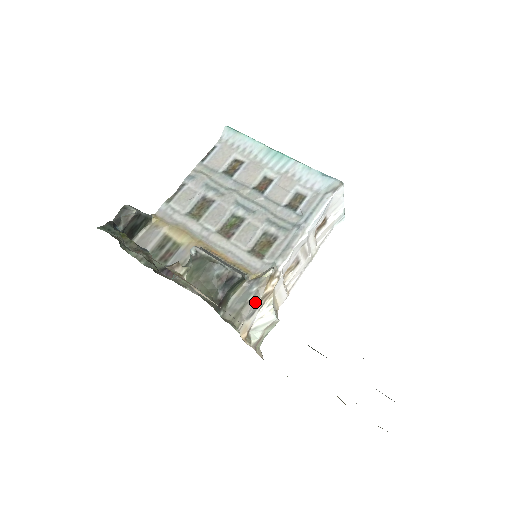
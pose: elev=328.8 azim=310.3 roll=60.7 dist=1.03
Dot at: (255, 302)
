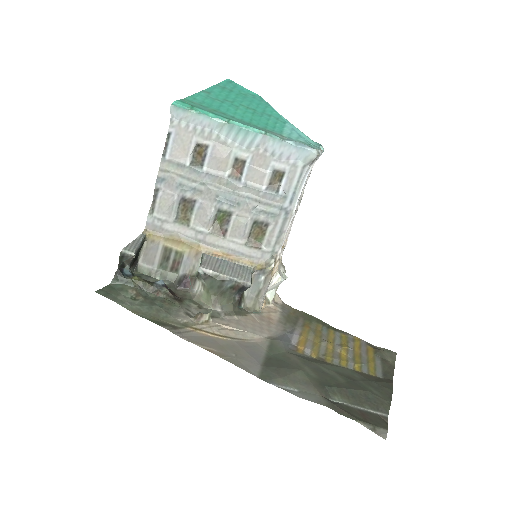
Dot at: (266, 287)
